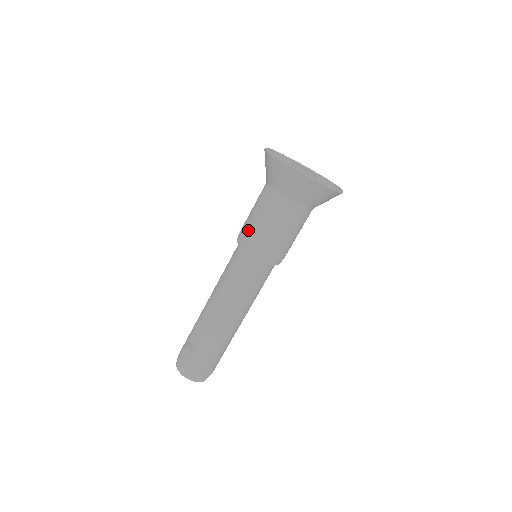
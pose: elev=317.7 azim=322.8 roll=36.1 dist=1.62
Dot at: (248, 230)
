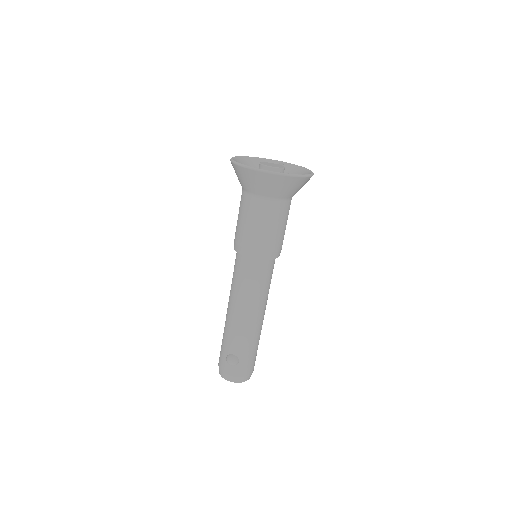
Dot at: (248, 240)
